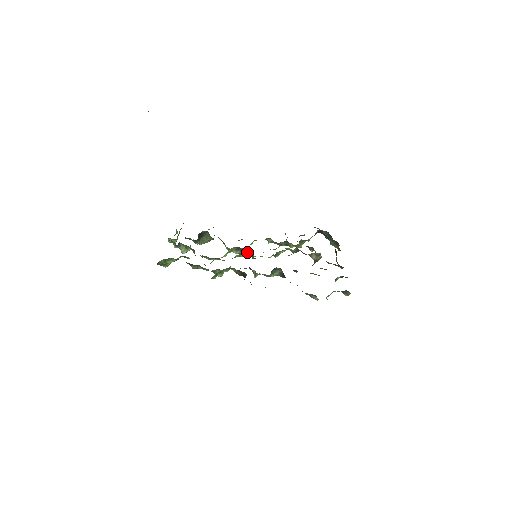
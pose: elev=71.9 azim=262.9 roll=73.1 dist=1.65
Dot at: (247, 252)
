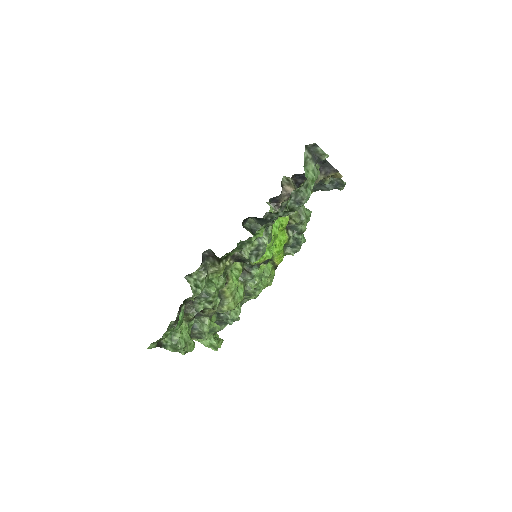
Dot at: occluded
